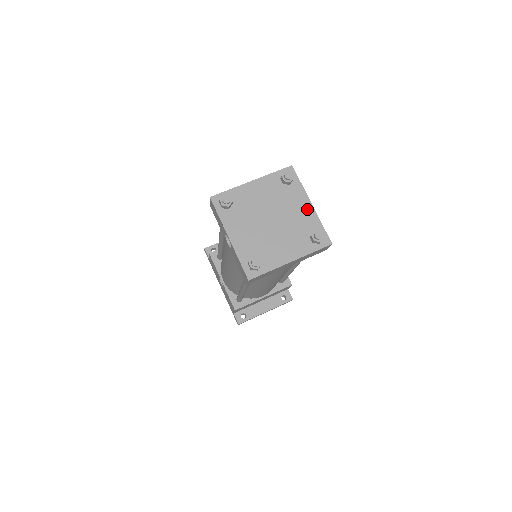
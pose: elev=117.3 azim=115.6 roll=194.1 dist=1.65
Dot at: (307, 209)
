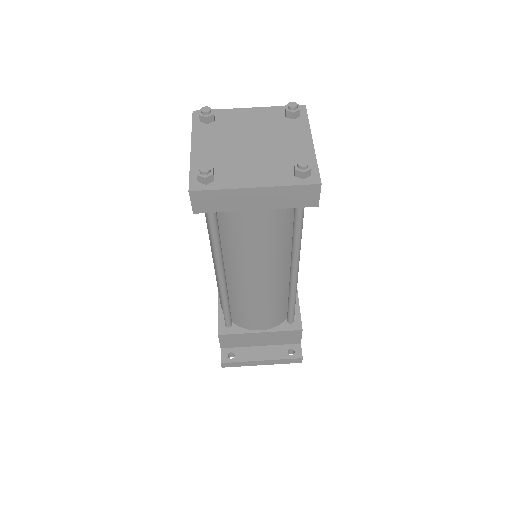
Dot at: (304, 144)
